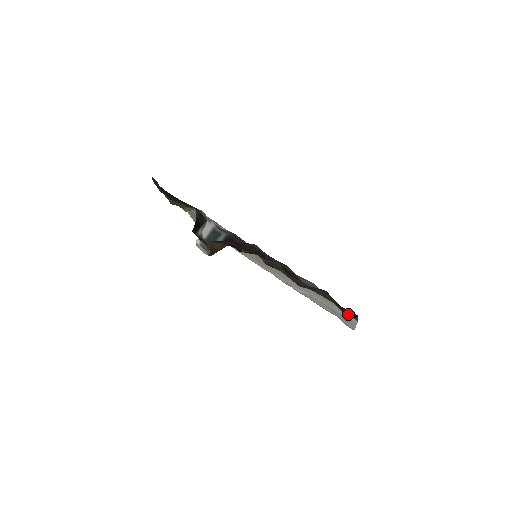
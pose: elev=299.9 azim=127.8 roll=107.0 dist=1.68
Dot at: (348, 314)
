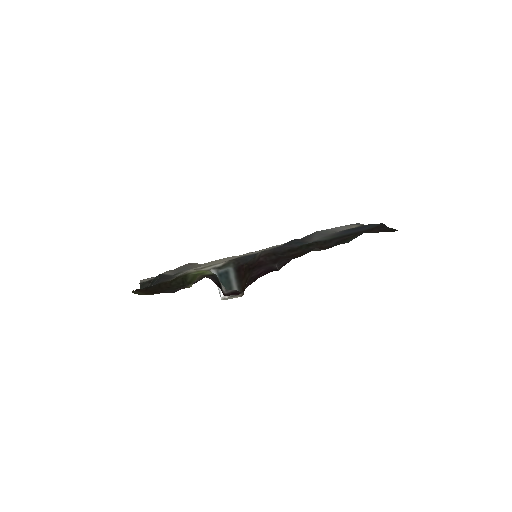
Dot at: (381, 230)
